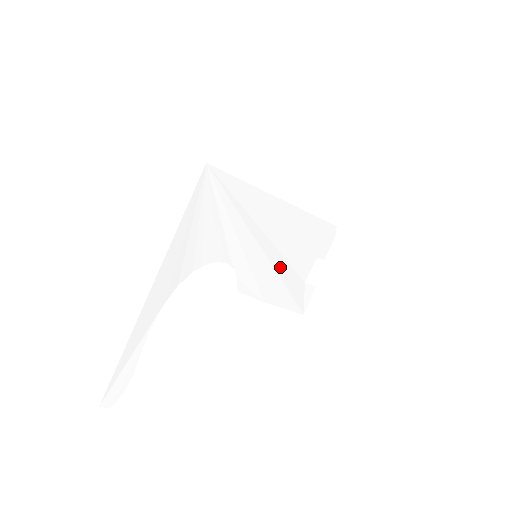
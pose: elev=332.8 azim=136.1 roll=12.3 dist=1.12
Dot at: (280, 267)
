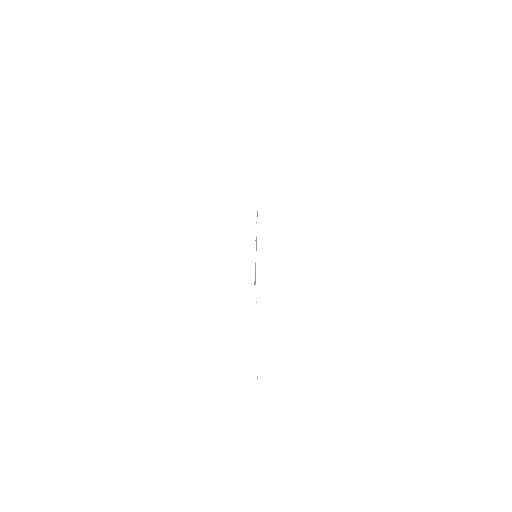
Dot at: occluded
